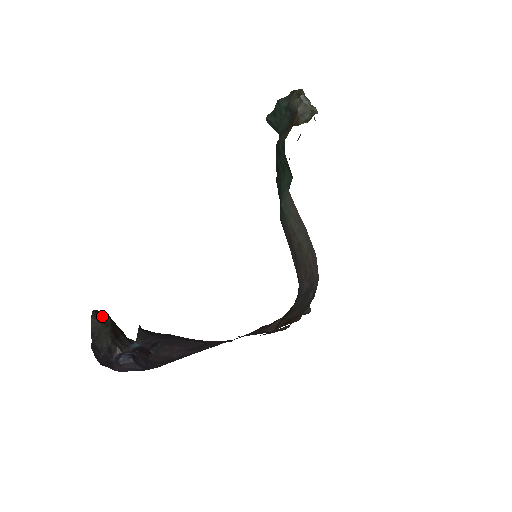
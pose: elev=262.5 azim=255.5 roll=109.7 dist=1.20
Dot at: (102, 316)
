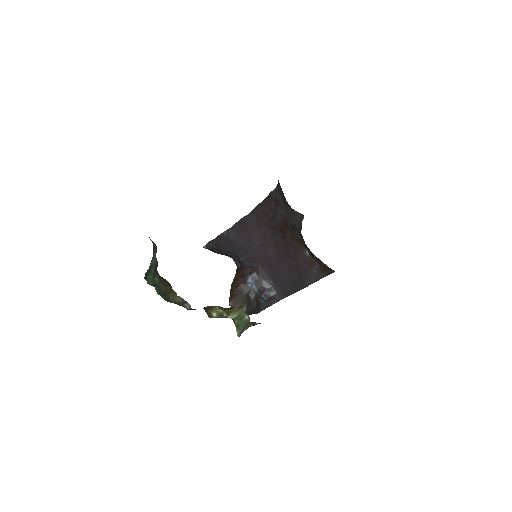
Dot at: occluded
